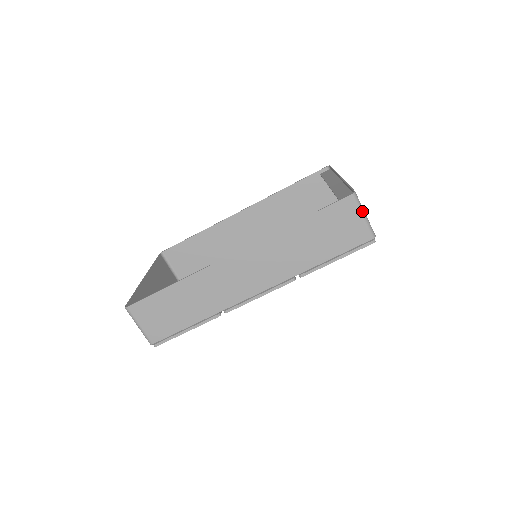
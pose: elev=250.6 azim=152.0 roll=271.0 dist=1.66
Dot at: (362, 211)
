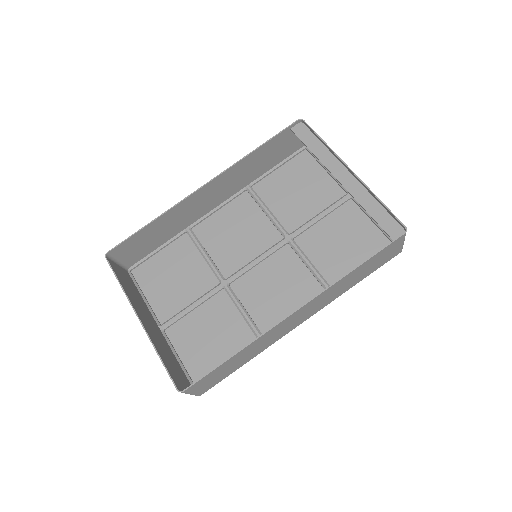
Dot at: occluded
